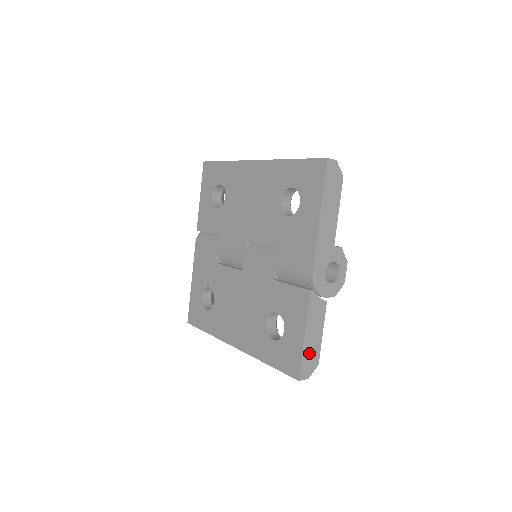
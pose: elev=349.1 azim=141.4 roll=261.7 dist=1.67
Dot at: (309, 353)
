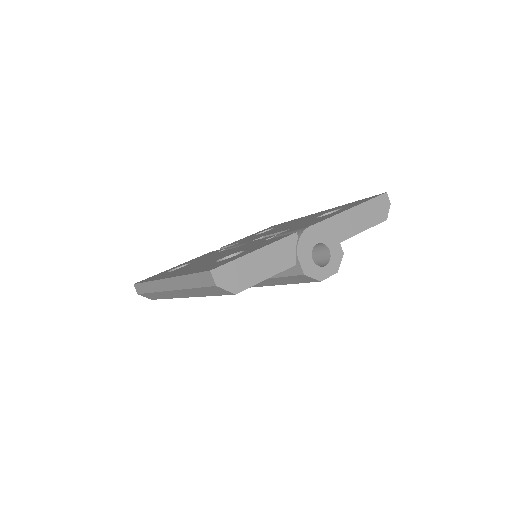
Dot at: (242, 269)
